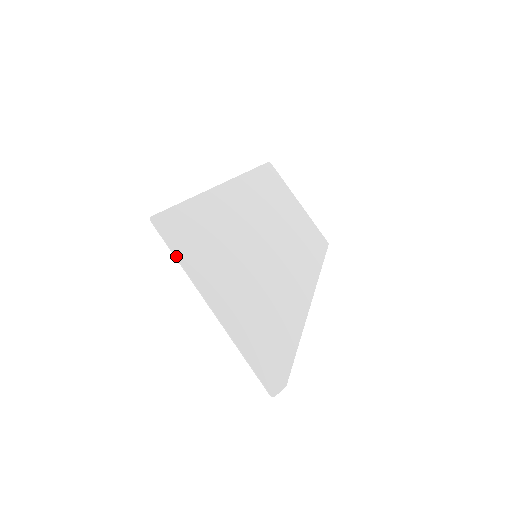
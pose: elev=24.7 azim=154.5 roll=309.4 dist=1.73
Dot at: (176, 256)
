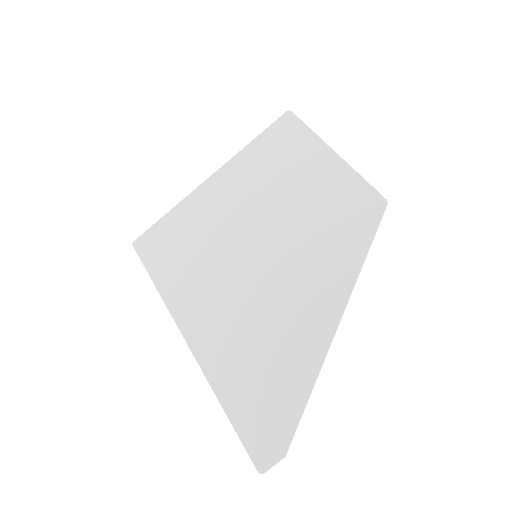
Dot at: (153, 282)
